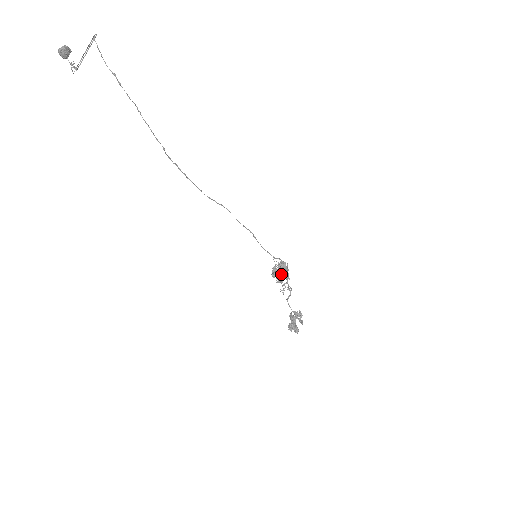
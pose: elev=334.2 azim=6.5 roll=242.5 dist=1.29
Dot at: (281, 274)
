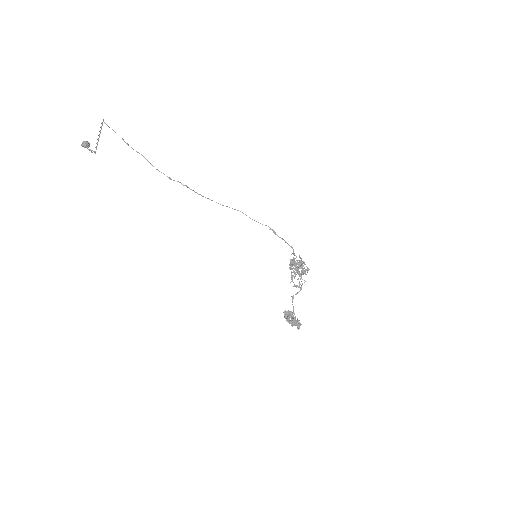
Dot at: (291, 271)
